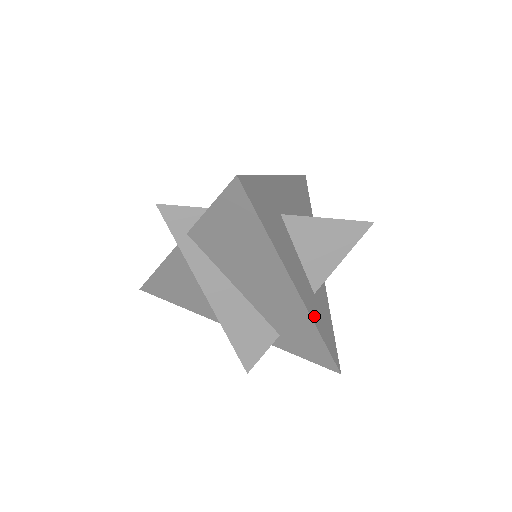
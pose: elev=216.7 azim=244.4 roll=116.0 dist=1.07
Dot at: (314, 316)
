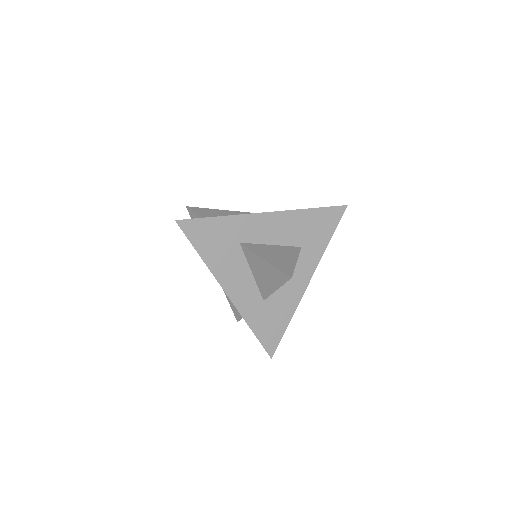
Dot at: (248, 314)
